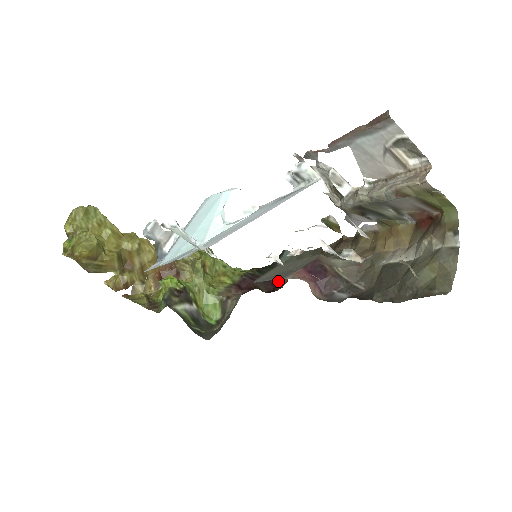
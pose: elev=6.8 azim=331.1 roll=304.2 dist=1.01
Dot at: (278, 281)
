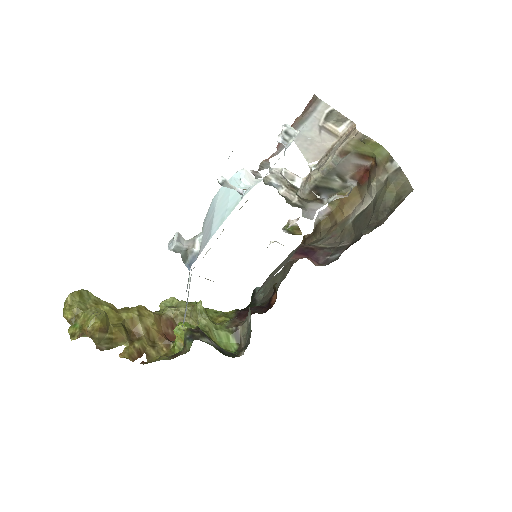
Dot at: (267, 304)
